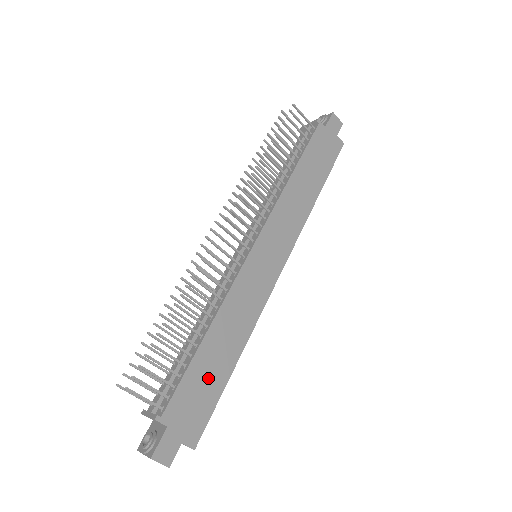
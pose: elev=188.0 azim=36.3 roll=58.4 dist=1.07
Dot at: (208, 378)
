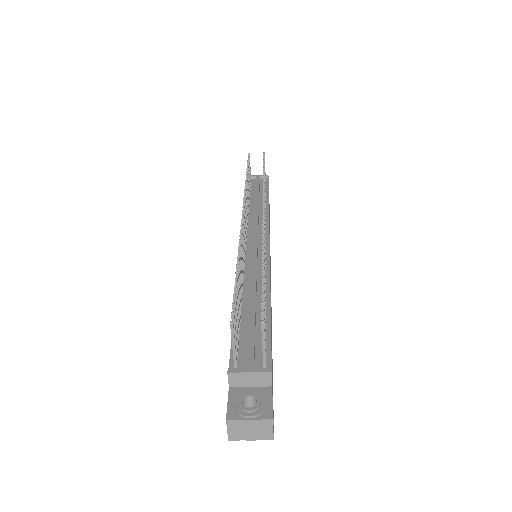
Dot at: occluded
